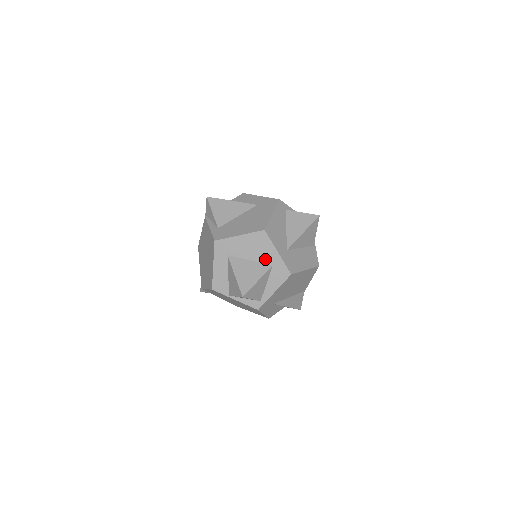
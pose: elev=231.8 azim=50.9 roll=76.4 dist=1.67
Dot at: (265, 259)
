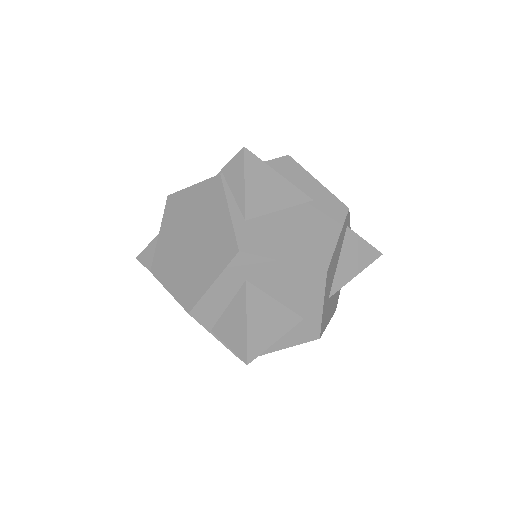
Dot at: (299, 307)
